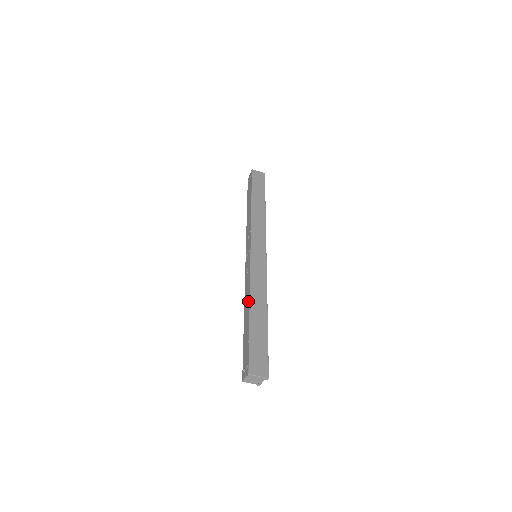
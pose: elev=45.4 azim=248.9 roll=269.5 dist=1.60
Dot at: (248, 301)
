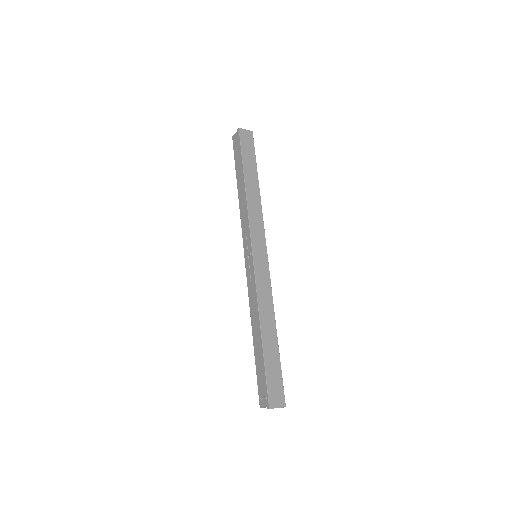
Dot at: (257, 321)
